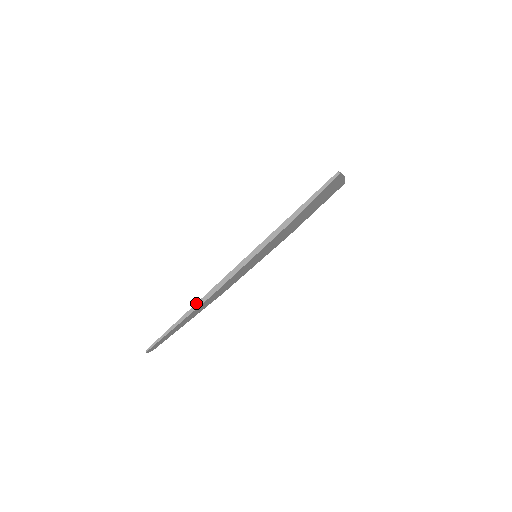
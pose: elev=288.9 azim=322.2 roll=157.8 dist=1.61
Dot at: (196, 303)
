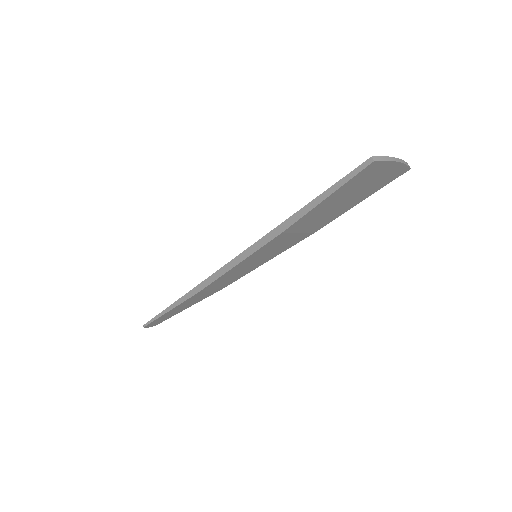
Dot at: (184, 295)
